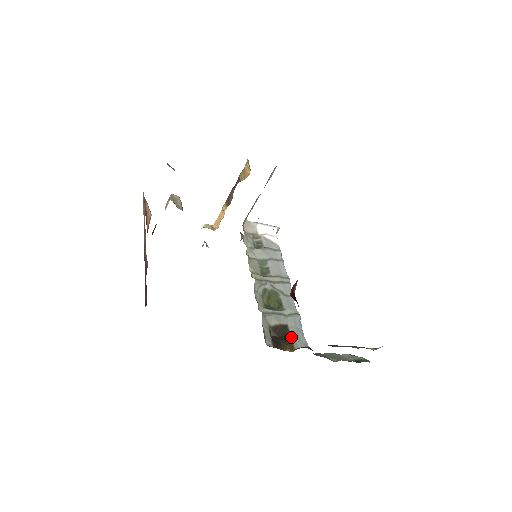
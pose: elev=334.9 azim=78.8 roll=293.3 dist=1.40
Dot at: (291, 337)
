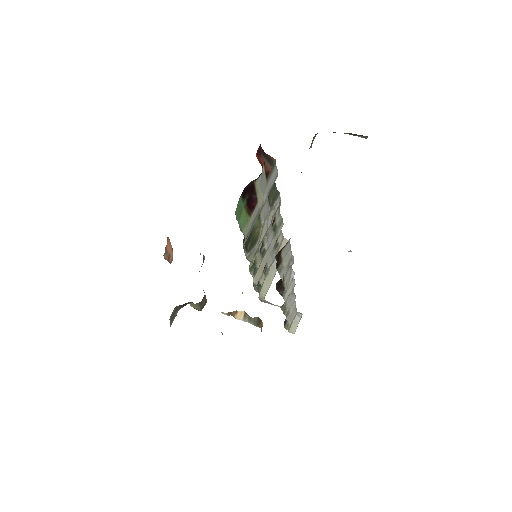
Dot at: occluded
